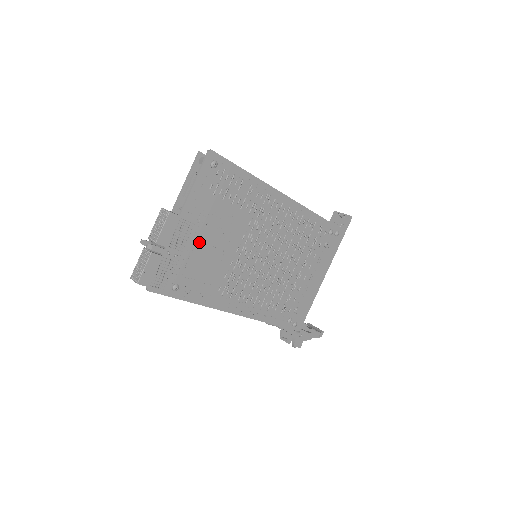
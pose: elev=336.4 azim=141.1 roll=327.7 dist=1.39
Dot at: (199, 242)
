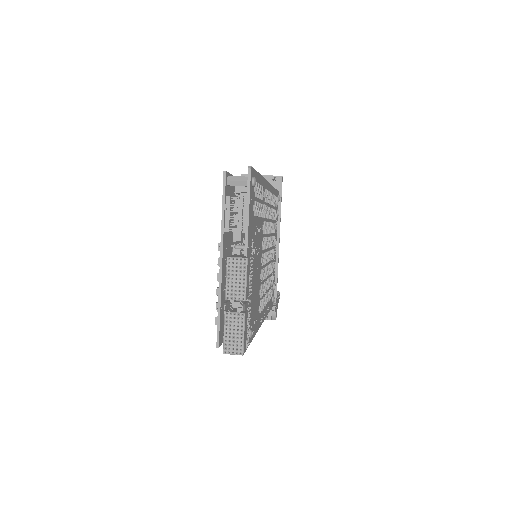
Dot at: (252, 273)
